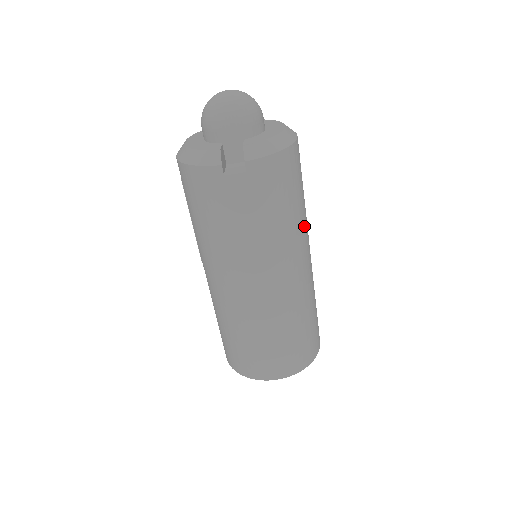
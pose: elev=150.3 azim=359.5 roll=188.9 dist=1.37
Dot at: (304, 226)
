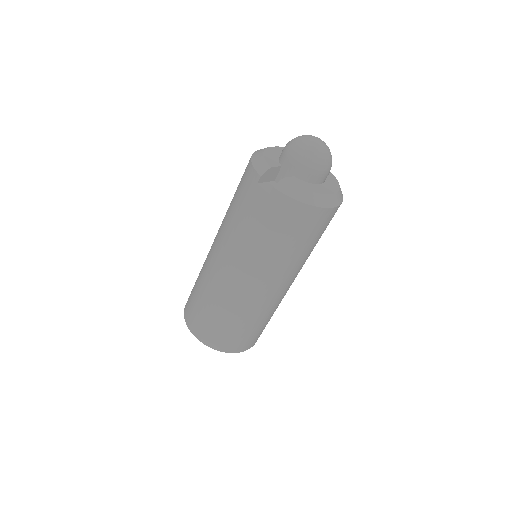
Dot at: (288, 265)
